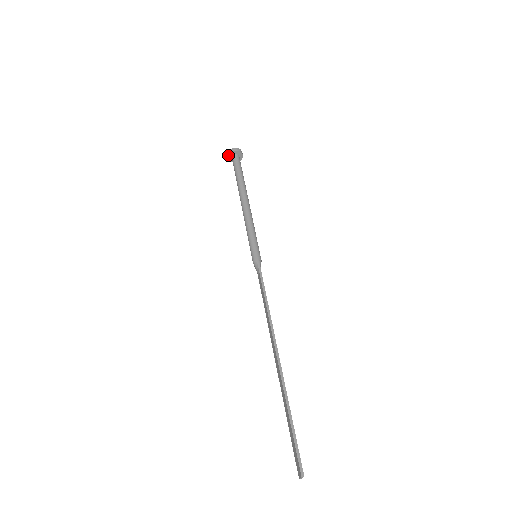
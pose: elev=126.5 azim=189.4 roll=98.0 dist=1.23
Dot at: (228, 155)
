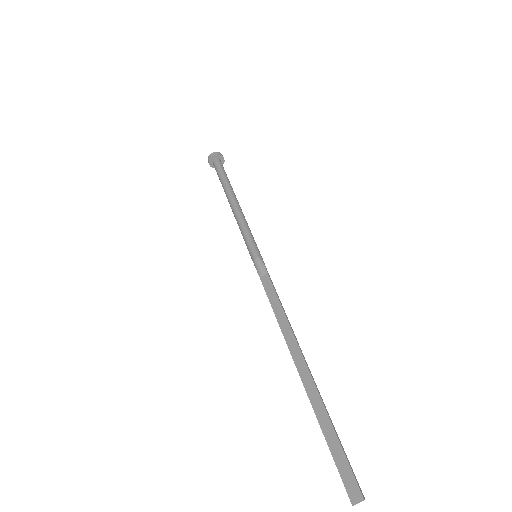
Dot at: (213, 155)
